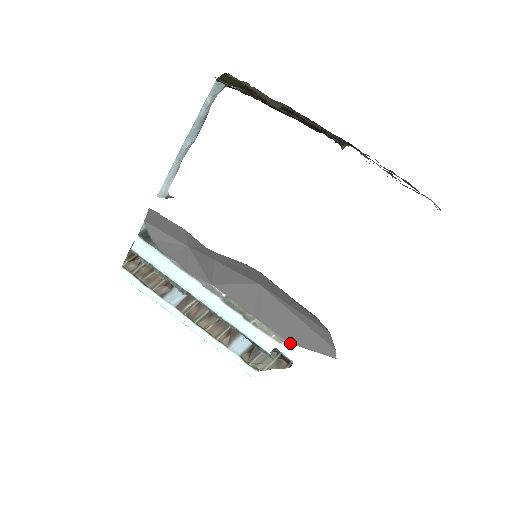
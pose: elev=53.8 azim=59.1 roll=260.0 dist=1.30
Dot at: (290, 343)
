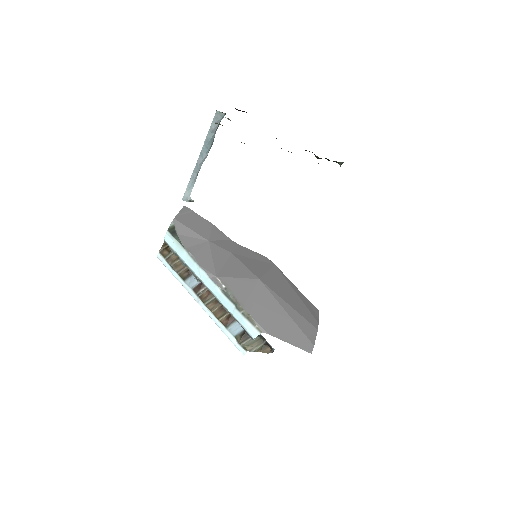
Dot at: (269, 334)
